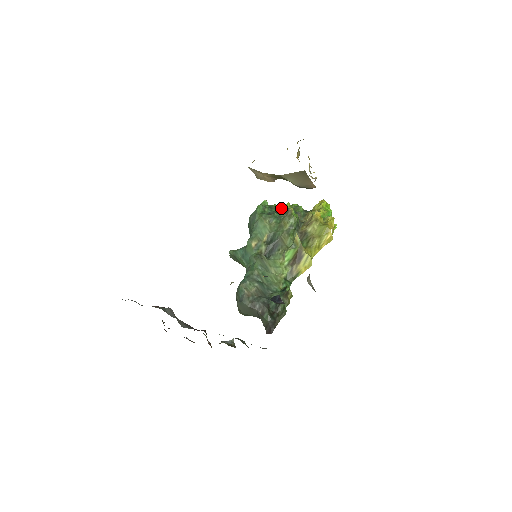
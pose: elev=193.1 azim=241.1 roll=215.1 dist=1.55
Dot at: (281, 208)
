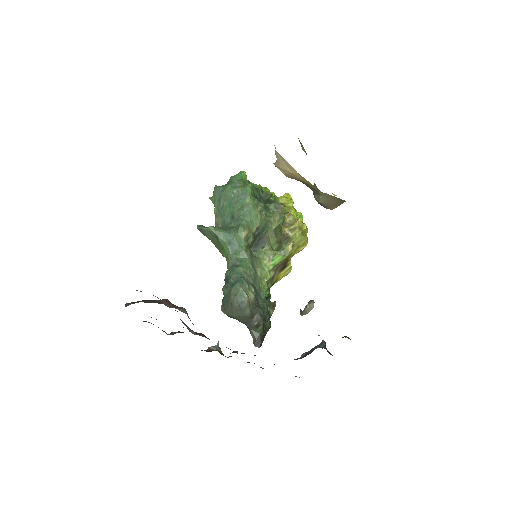
Dot at: (265, 194)
